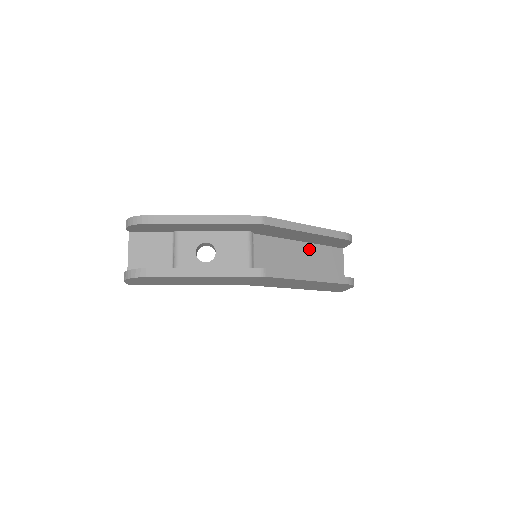
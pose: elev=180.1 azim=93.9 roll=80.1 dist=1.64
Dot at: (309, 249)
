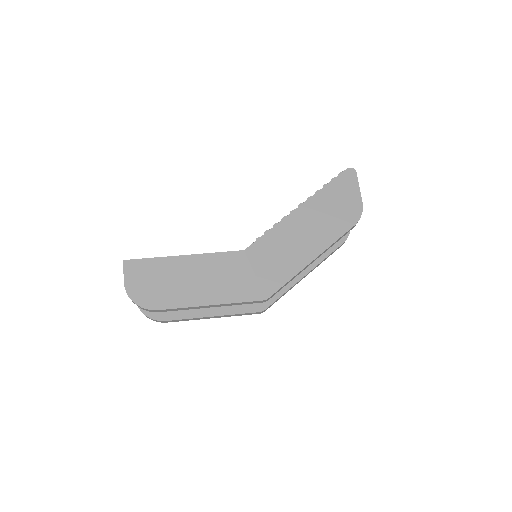
Dot at: occluded
